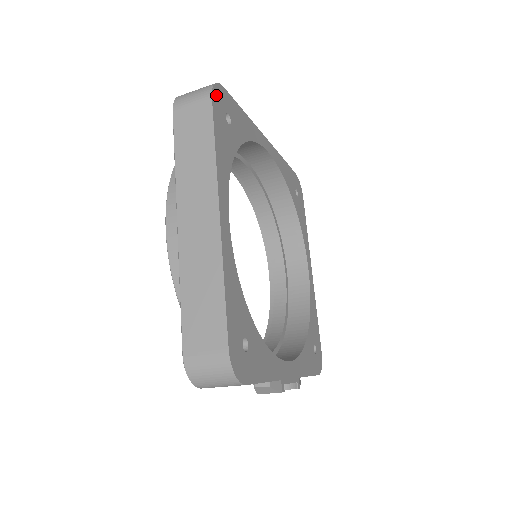
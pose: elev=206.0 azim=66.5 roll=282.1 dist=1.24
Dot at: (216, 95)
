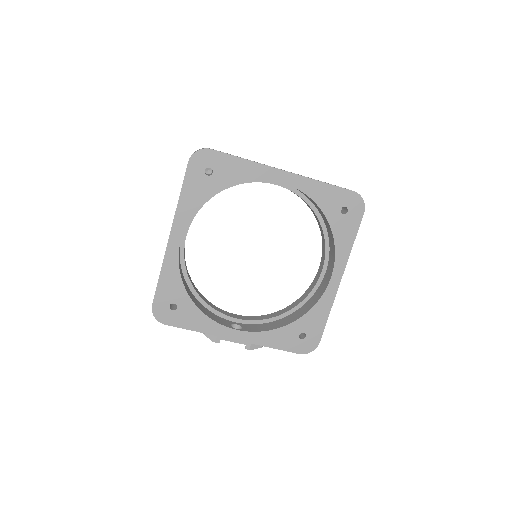
Dot at: (196, 159)
